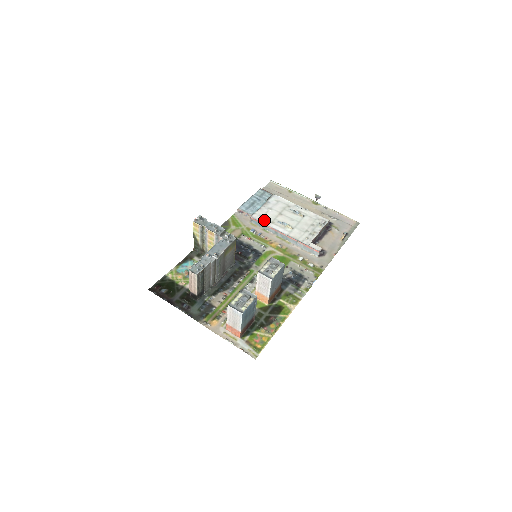
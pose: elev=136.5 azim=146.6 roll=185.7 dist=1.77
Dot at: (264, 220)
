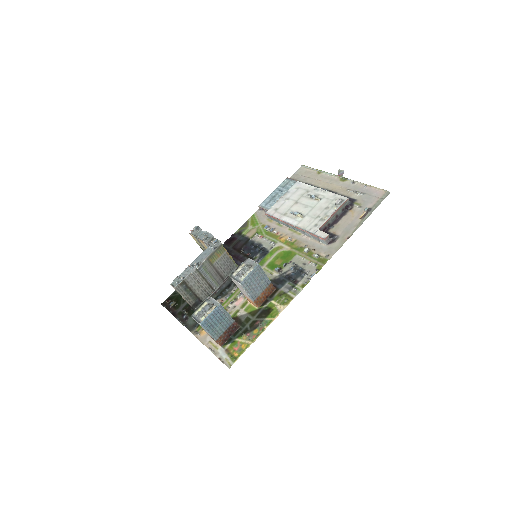
Dot at: (277, 214)
